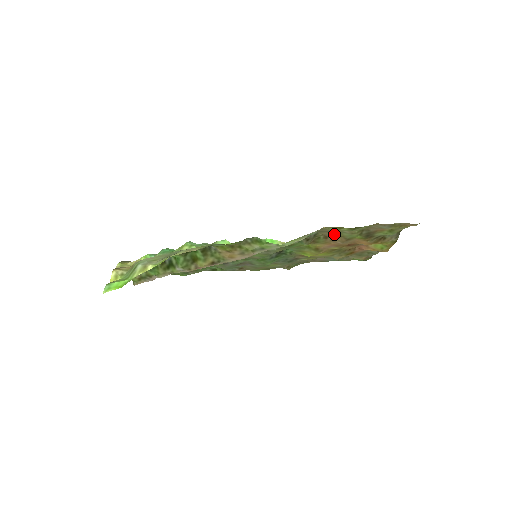
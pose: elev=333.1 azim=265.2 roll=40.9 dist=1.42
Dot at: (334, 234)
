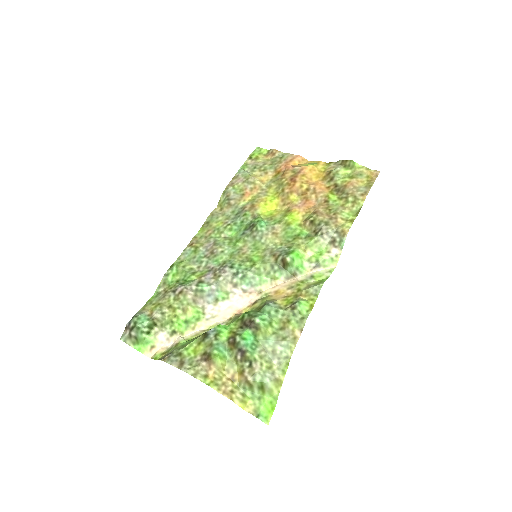
Dot at: (328, 212)
